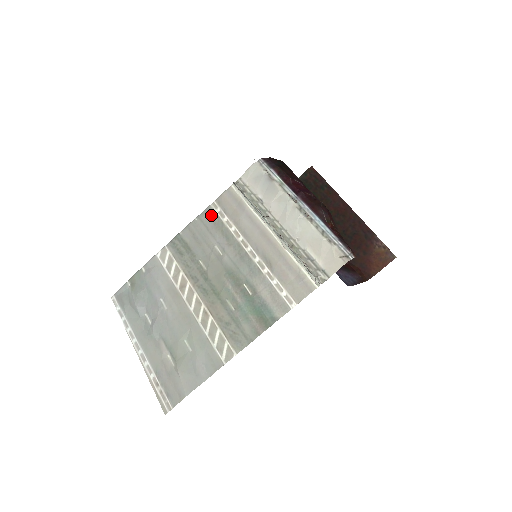
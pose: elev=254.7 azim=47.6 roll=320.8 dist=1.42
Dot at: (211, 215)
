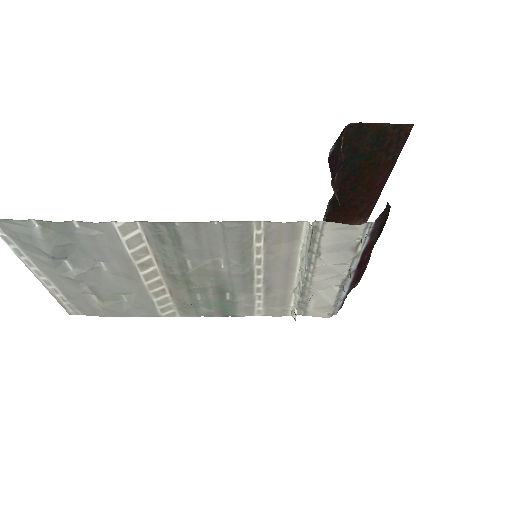
Dot at: (243, 232)
